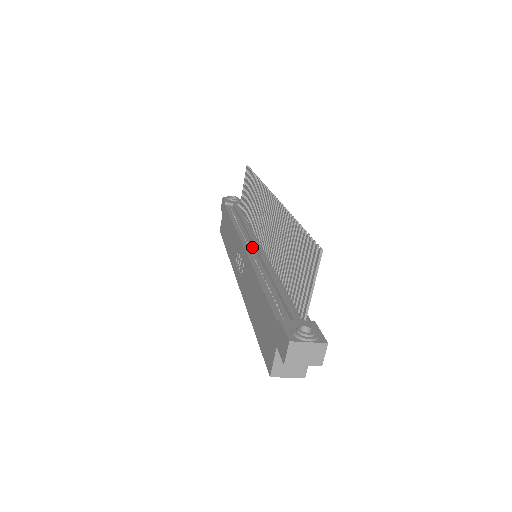
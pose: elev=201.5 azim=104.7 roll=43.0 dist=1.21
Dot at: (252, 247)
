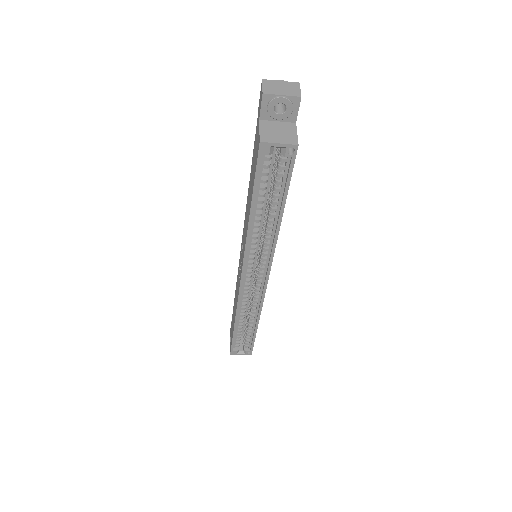
Dot at: occluded
